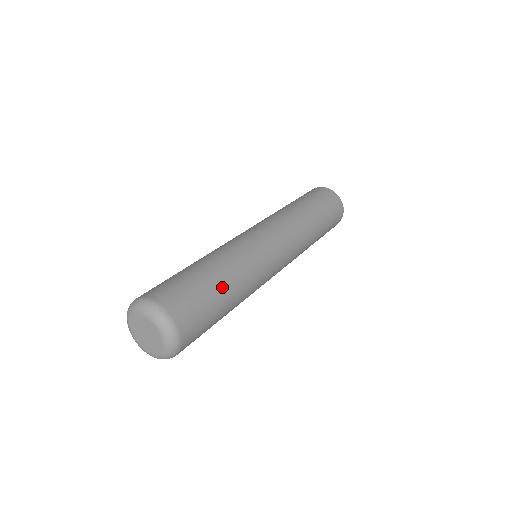
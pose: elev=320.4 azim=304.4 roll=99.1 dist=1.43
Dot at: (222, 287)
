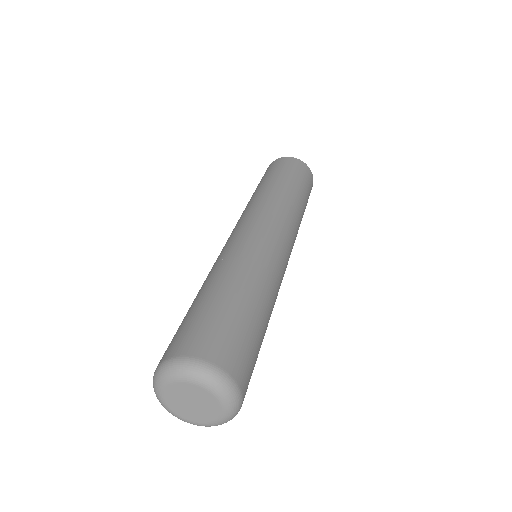
Dot at: (249, 303)
